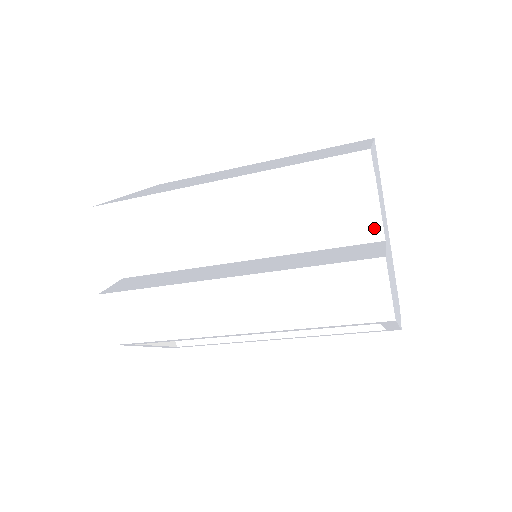
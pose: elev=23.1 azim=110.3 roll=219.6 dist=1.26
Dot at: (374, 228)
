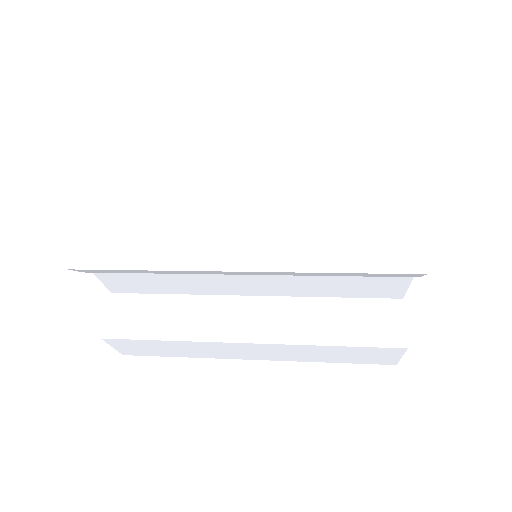
Dot at: (397, 293)
